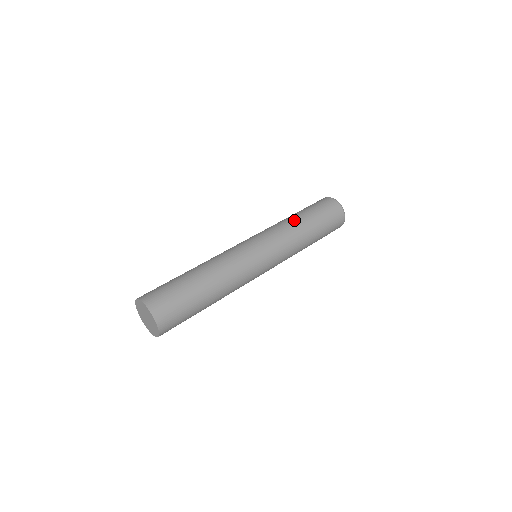
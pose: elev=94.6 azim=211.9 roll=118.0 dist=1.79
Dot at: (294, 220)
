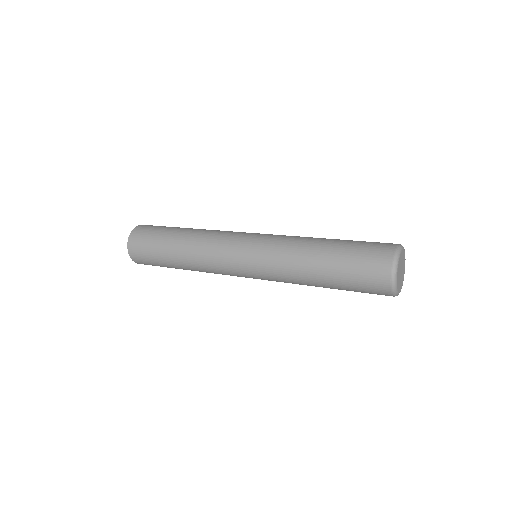
Dot at: (307, 260)
